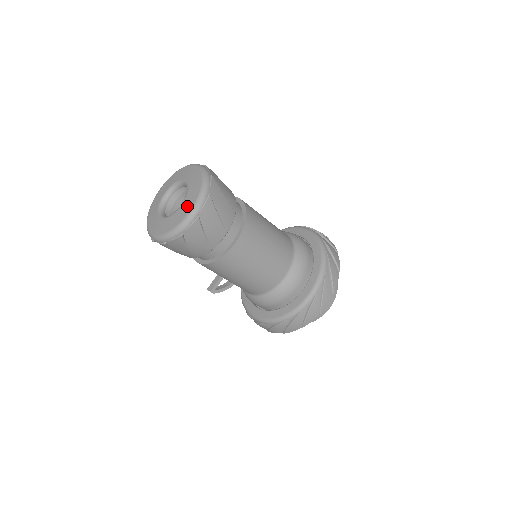
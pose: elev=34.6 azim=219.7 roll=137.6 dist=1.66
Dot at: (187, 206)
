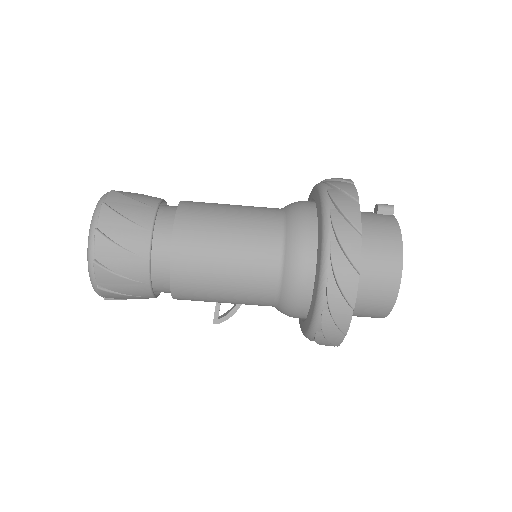
Dot at: occluded
